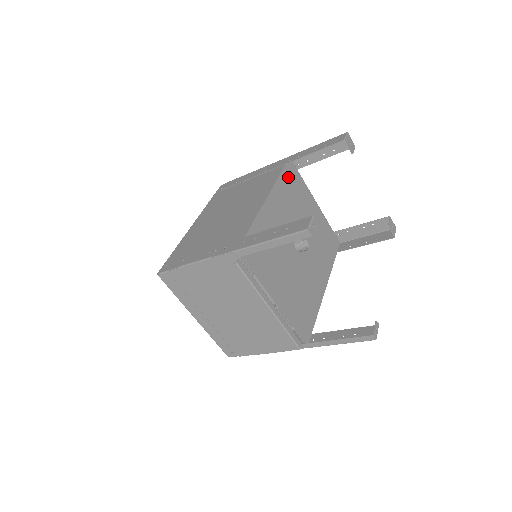
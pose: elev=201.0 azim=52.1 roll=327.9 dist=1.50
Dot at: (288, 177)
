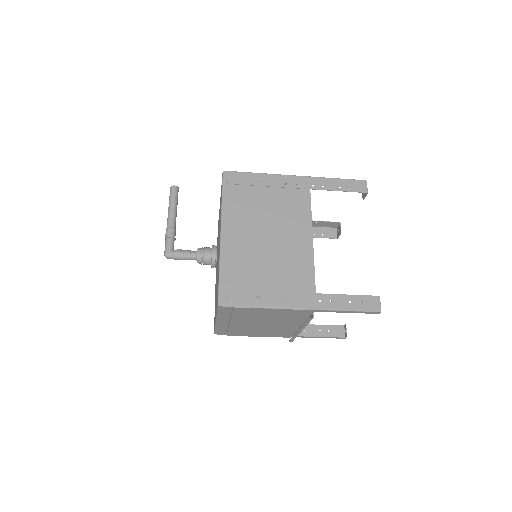
Dot at: occluded
